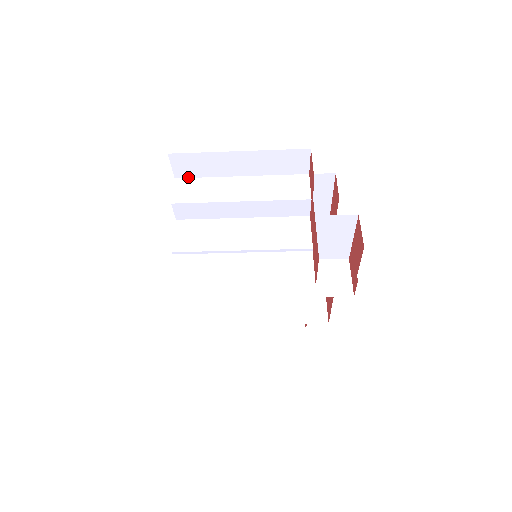
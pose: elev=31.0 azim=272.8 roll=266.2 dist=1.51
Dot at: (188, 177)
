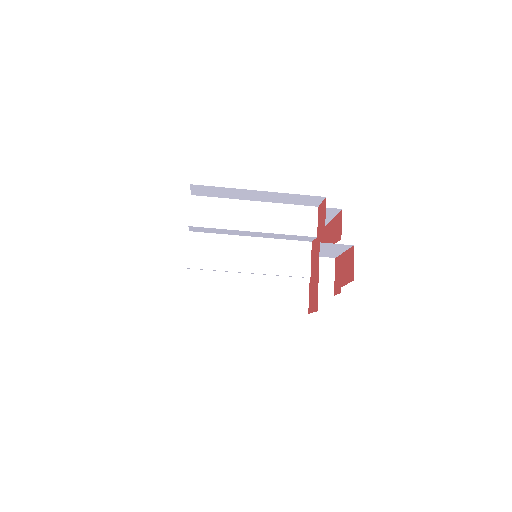
Dot at: (204, 196)
